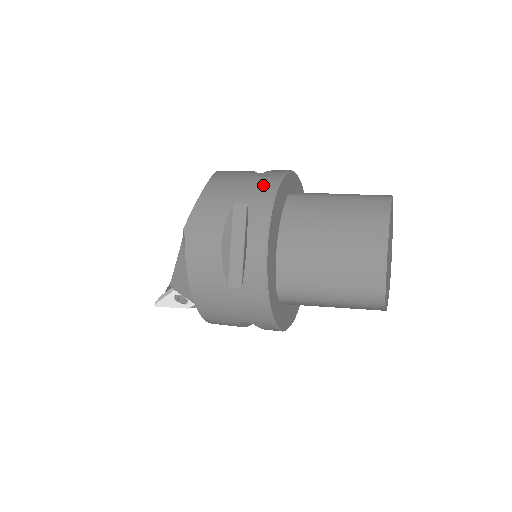
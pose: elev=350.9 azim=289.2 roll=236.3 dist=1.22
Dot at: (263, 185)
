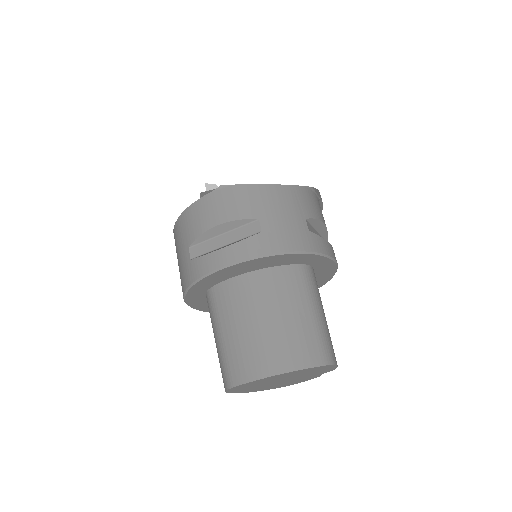
Dot at: (288, 238)
